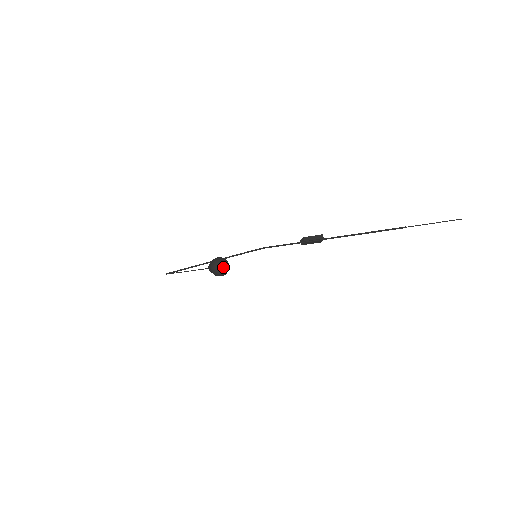
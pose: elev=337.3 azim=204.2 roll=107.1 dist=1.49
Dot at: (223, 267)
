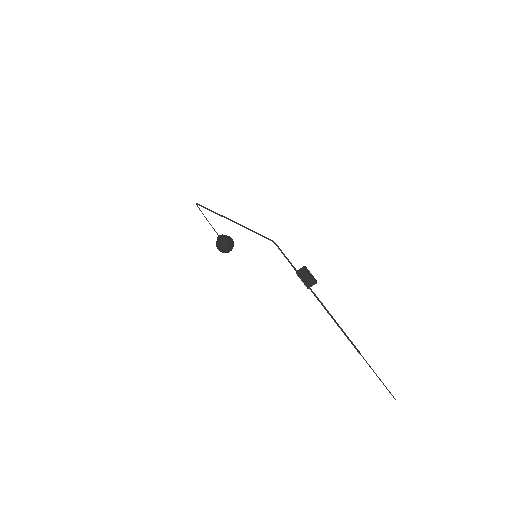
Dot at: (224, 251)
